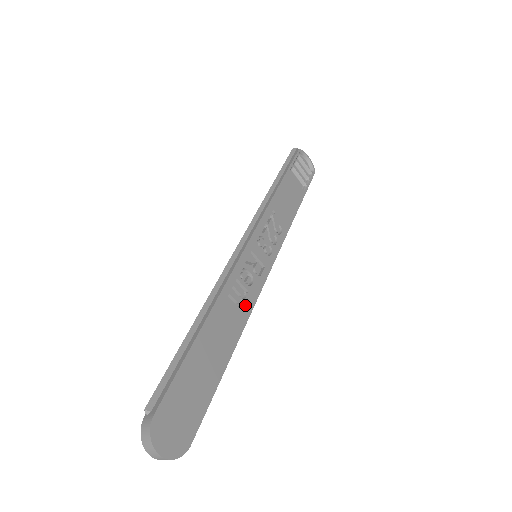
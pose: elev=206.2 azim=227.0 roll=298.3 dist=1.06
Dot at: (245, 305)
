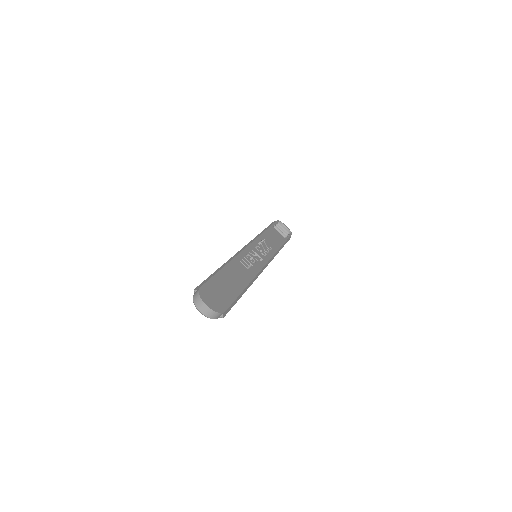
Dot at: (252, 270)
